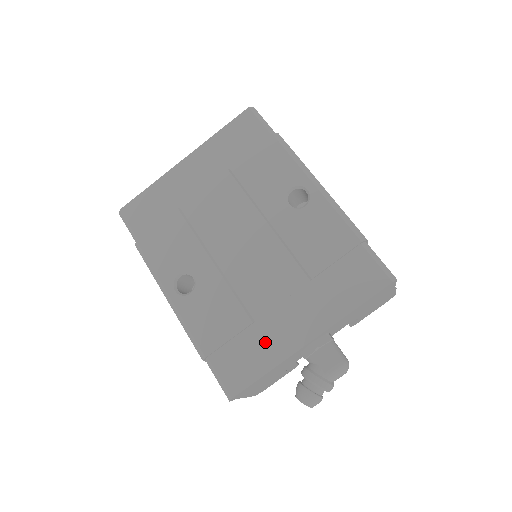
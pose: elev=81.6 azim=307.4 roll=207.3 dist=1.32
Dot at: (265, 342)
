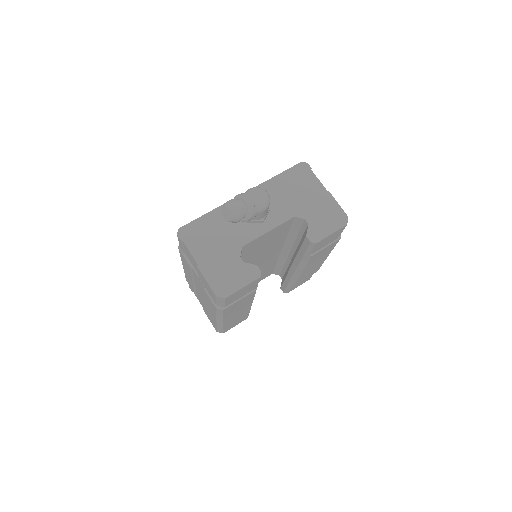
Dot at: occluded
